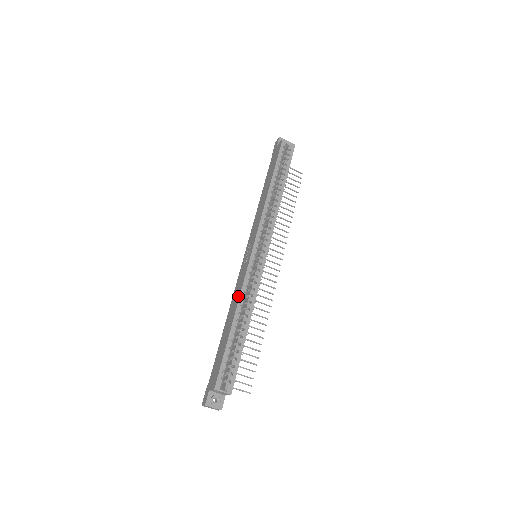
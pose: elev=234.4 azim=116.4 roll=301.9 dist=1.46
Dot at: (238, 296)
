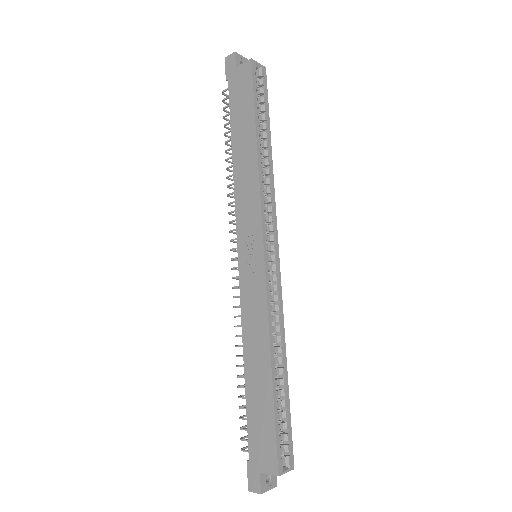
Dot at: (264, 331)
